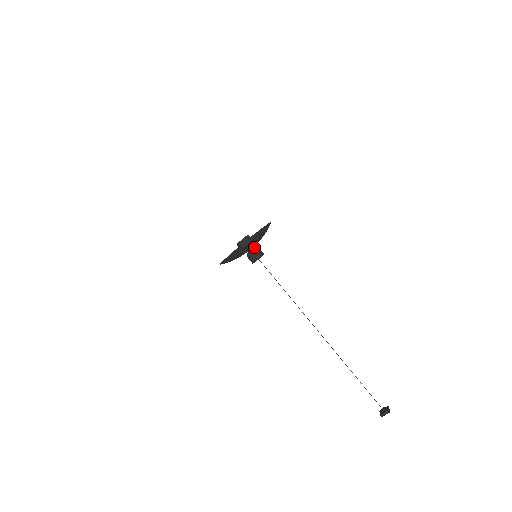
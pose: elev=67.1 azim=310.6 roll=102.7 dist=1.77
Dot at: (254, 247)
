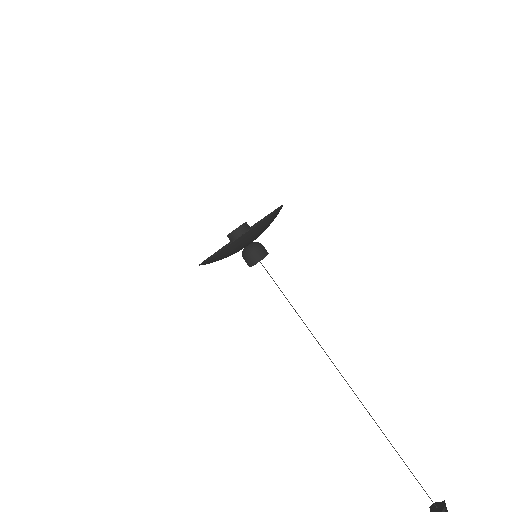
Dot at: (254, 242)
